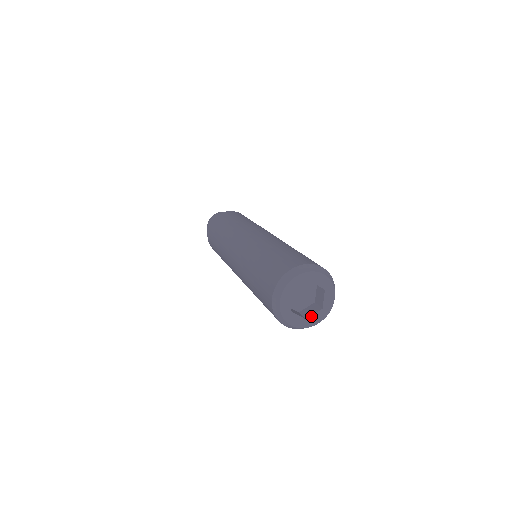
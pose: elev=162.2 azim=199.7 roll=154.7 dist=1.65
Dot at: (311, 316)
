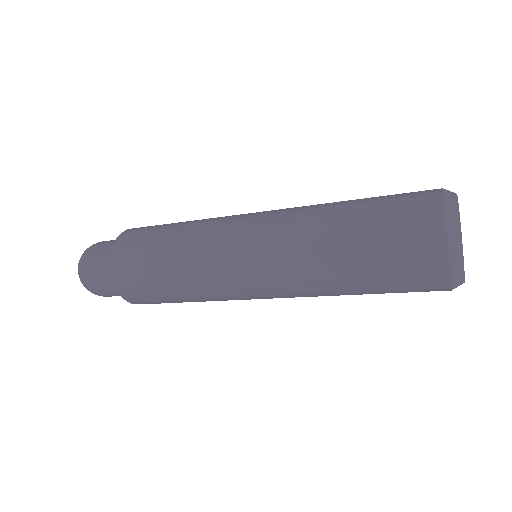
Dot at: occluded
